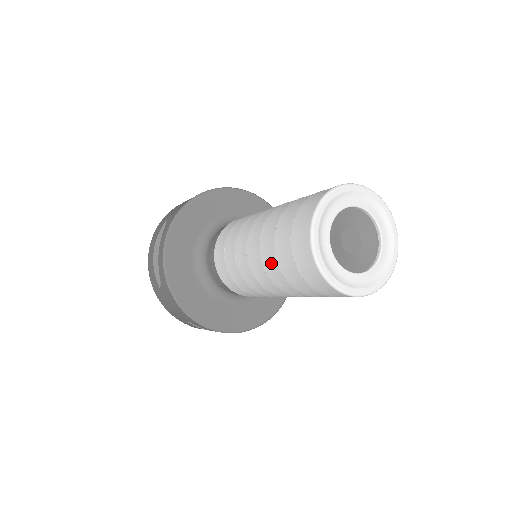
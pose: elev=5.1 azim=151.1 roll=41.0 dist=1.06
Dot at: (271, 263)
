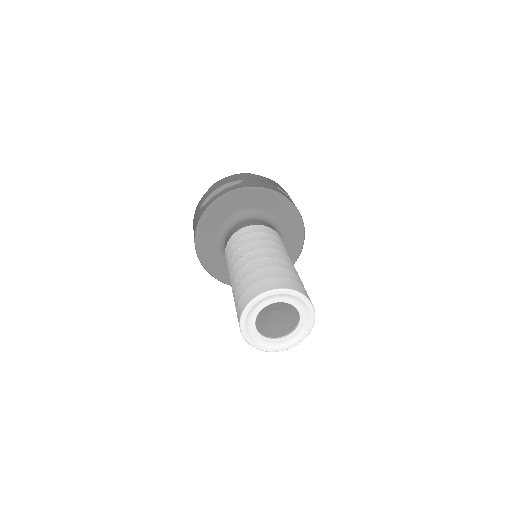
Dot at: occluded
